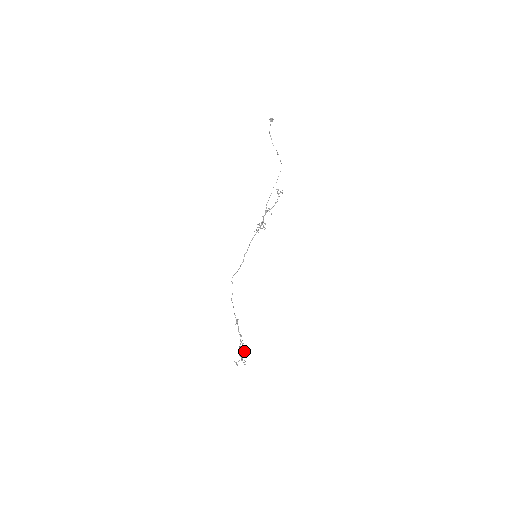
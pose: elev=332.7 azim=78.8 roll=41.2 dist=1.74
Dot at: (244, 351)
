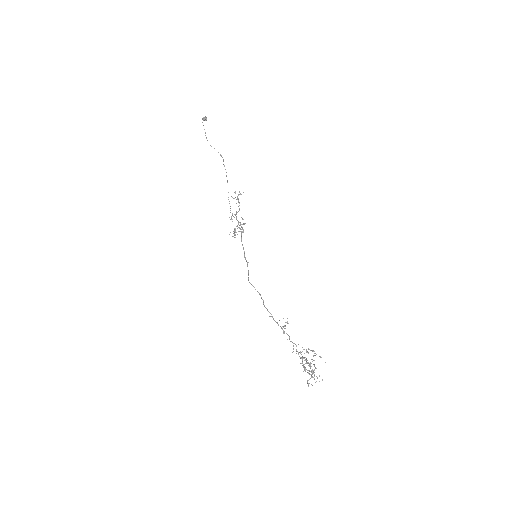
Dot at: (310, 363)
